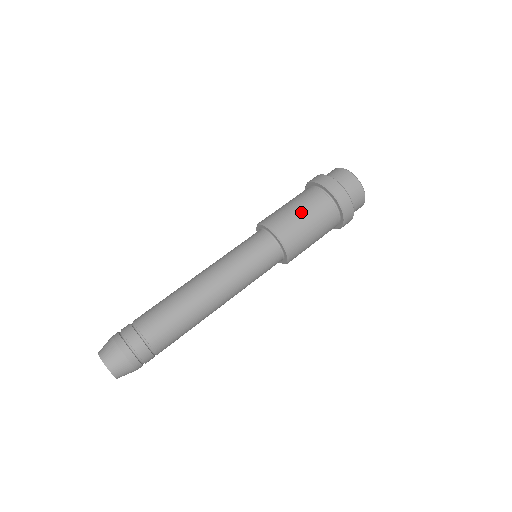
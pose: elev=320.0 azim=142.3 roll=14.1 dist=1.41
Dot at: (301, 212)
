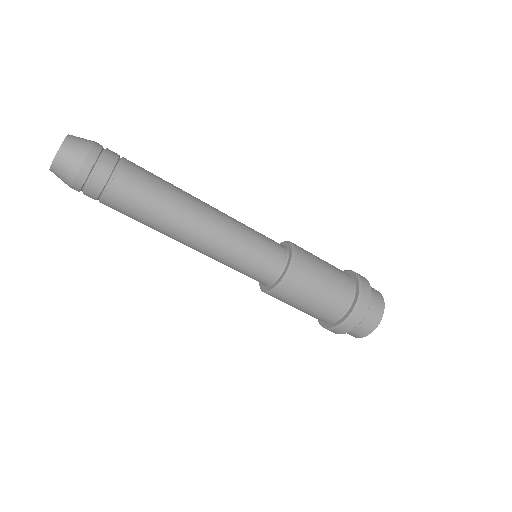
Dot at: occluded
